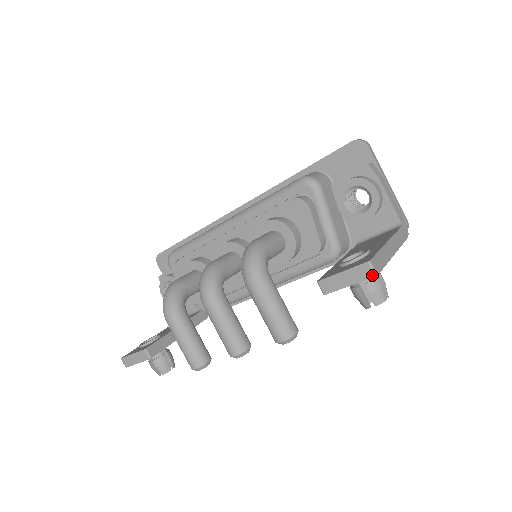
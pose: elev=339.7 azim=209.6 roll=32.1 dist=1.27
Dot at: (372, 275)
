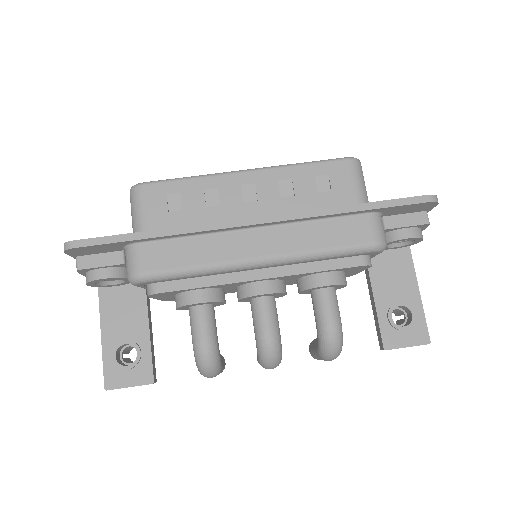
Dot at: occluded
